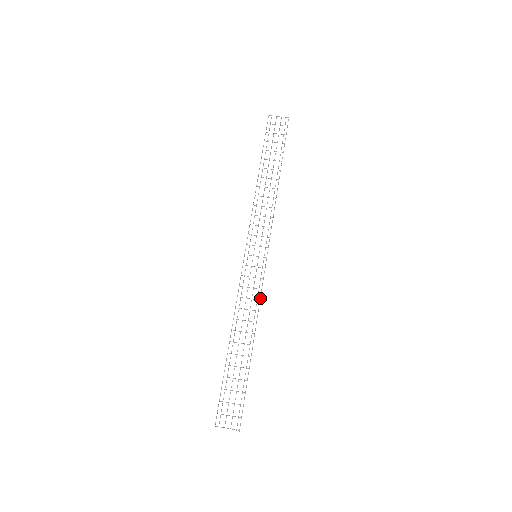
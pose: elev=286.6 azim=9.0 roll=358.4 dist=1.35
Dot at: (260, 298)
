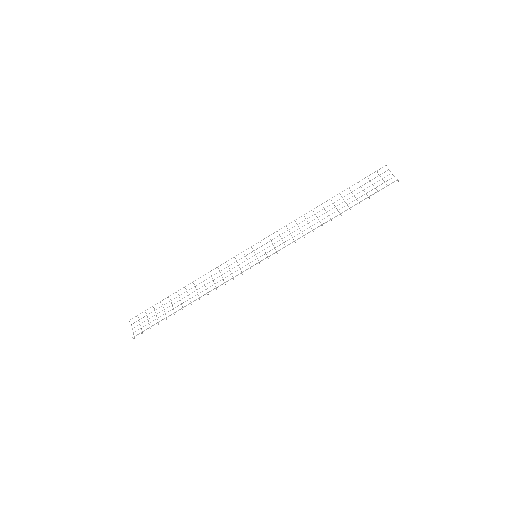
Dot at: (224, 282)
